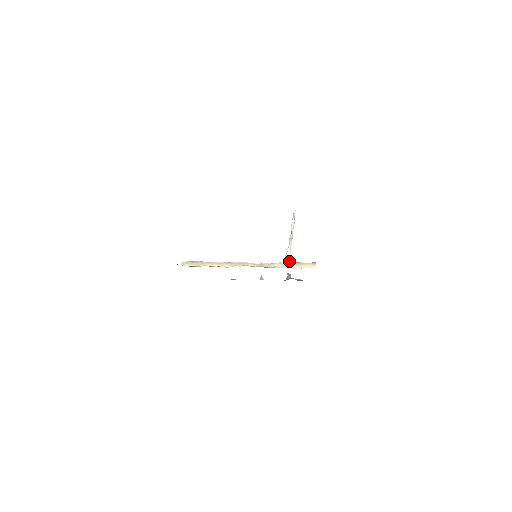
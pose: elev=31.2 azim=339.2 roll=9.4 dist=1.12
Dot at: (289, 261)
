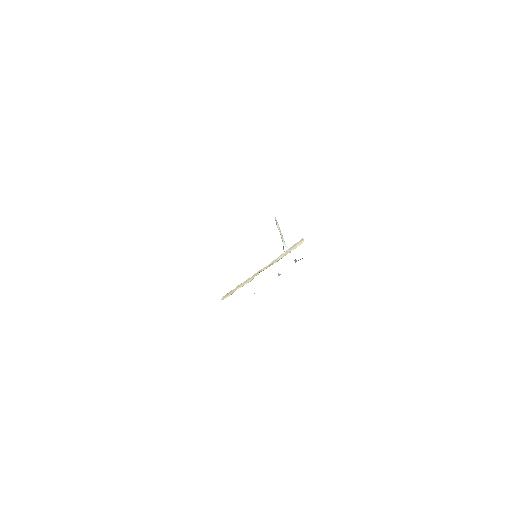
Dot at: occluded
